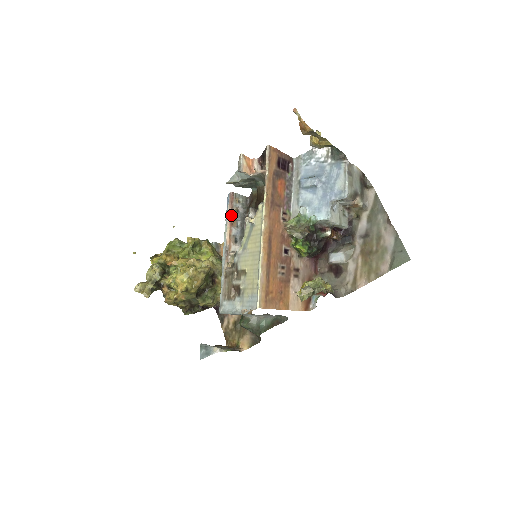
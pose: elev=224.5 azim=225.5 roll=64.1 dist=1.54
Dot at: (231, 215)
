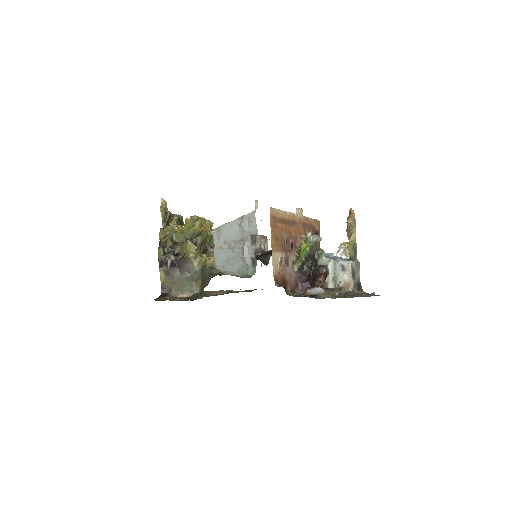
Dot at: occluded
